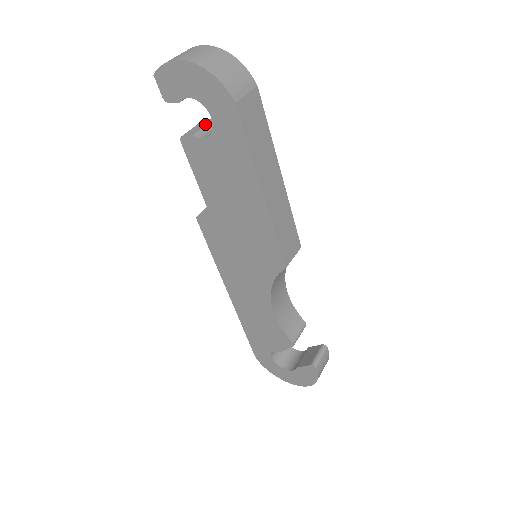
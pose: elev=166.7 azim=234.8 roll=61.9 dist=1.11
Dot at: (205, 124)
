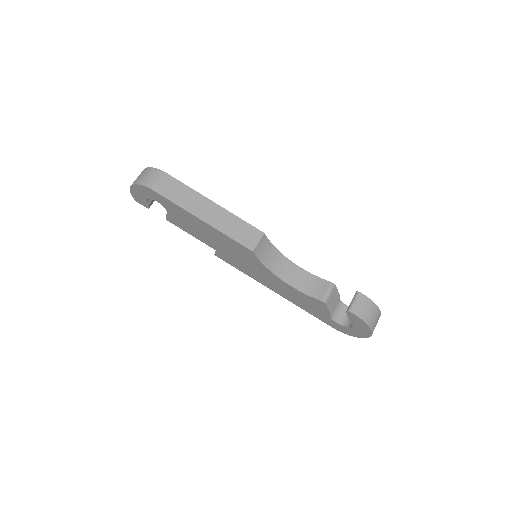
Dot at: occluded
